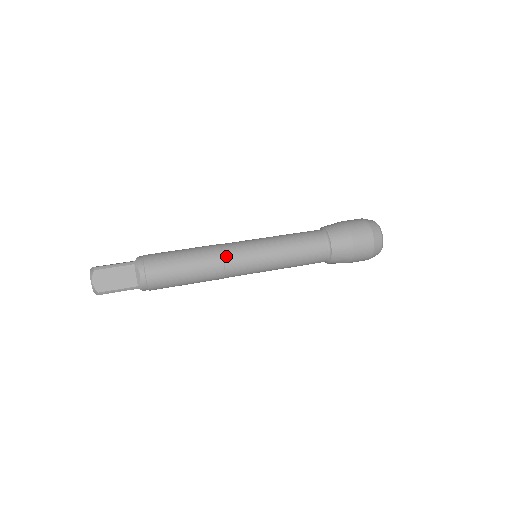
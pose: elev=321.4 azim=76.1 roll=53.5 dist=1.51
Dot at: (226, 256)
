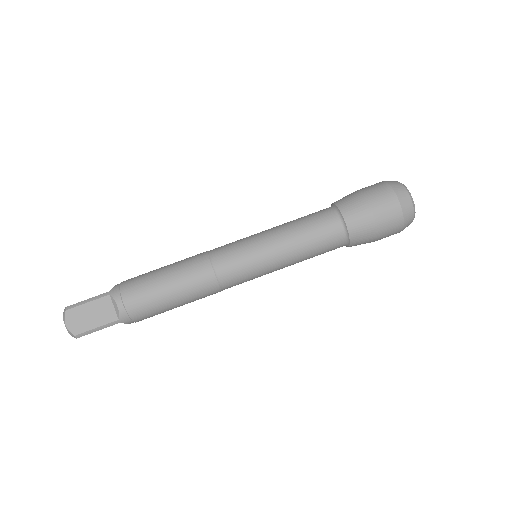
Dot at: (215, 263)
